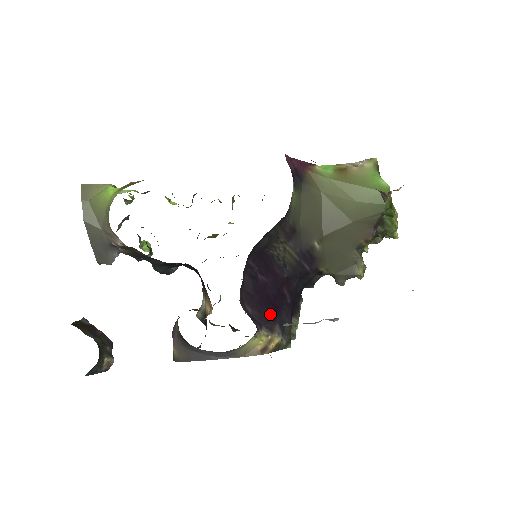
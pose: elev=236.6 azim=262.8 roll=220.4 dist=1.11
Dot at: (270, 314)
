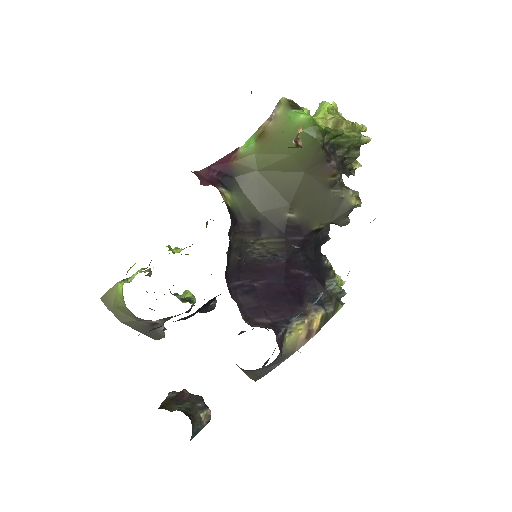
Dot at: (292, 303)
